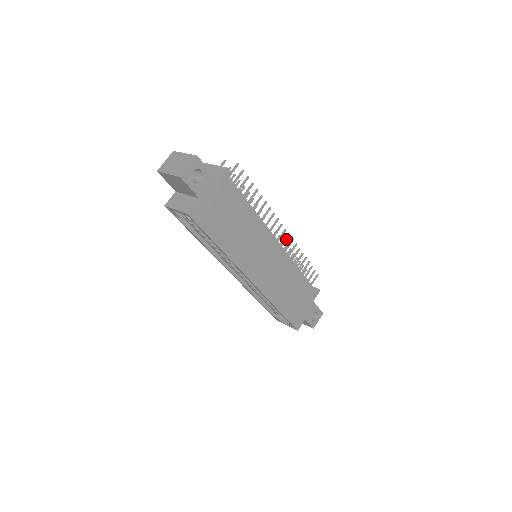
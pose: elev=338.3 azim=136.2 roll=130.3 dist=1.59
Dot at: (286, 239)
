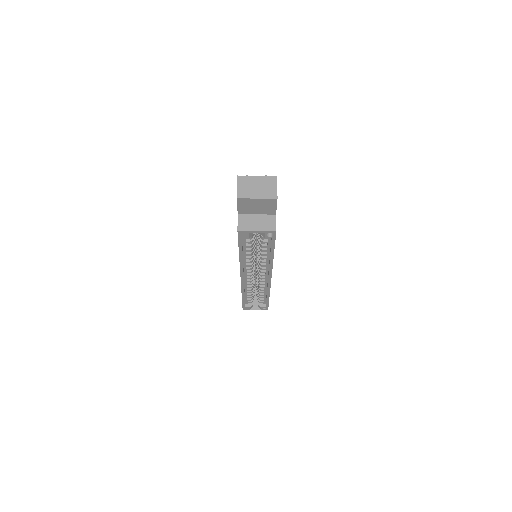
Dot at: occluded
